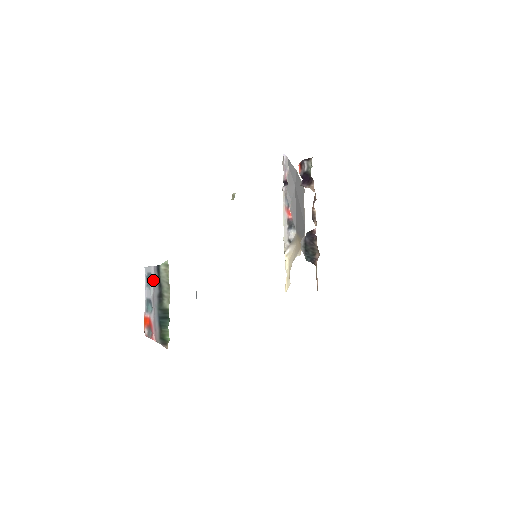
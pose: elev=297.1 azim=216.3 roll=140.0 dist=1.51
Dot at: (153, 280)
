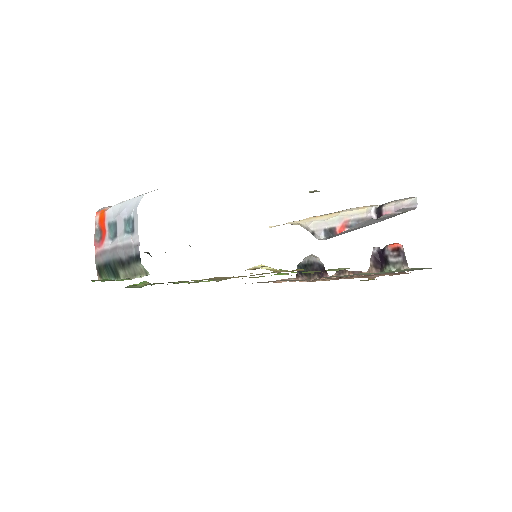
Dot at: (129, 244)
